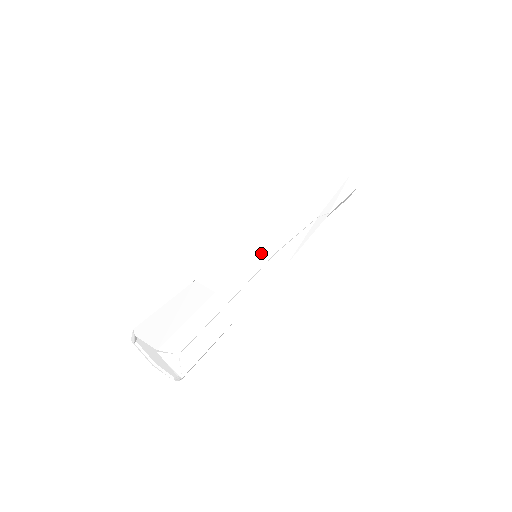
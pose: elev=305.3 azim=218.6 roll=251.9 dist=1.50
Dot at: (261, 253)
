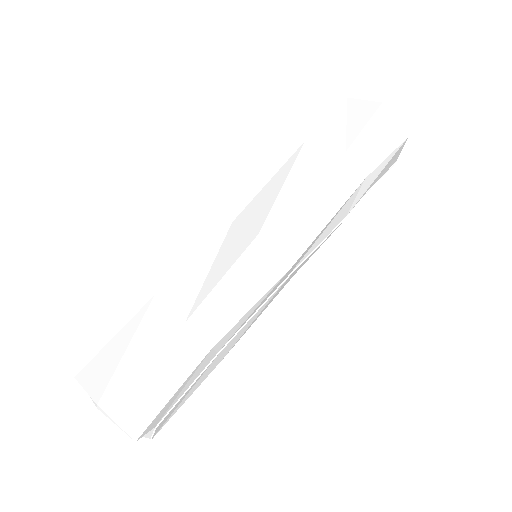
Dot at: (276, 285)
